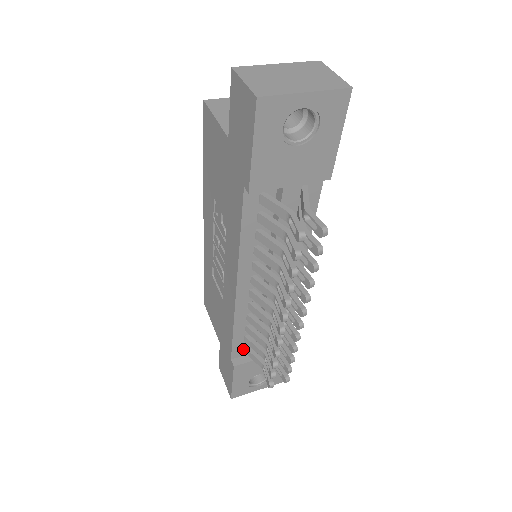
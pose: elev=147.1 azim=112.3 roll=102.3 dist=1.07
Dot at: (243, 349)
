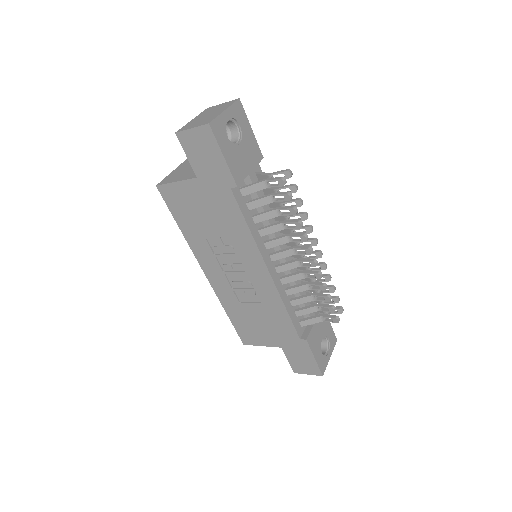
Dot at: (300, 325)
